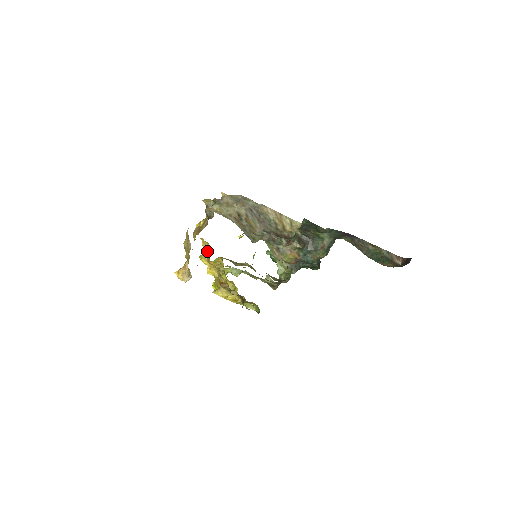
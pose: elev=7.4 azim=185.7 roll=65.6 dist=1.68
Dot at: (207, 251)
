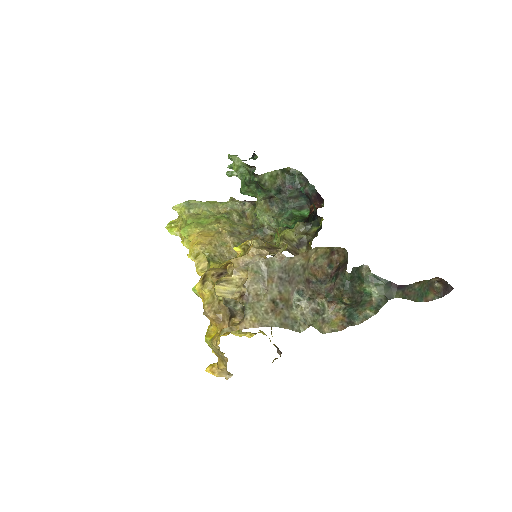
Dot at: occluded
